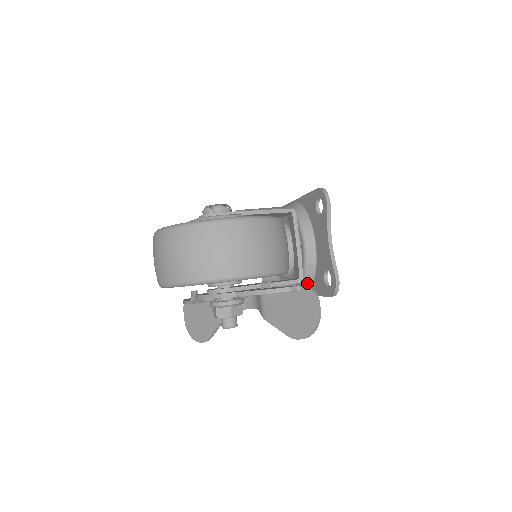
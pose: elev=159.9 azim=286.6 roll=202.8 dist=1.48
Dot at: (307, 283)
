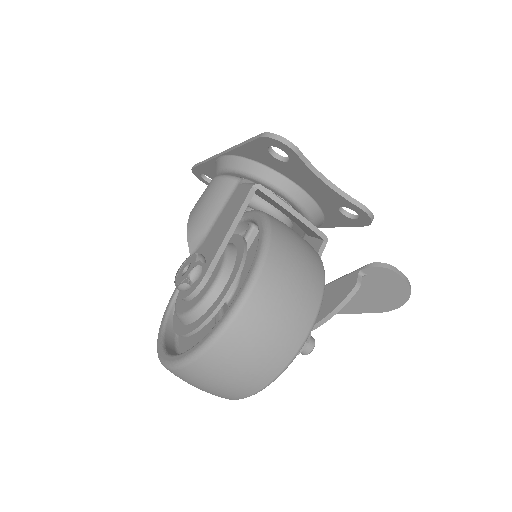
Dot at: (318, 223)
